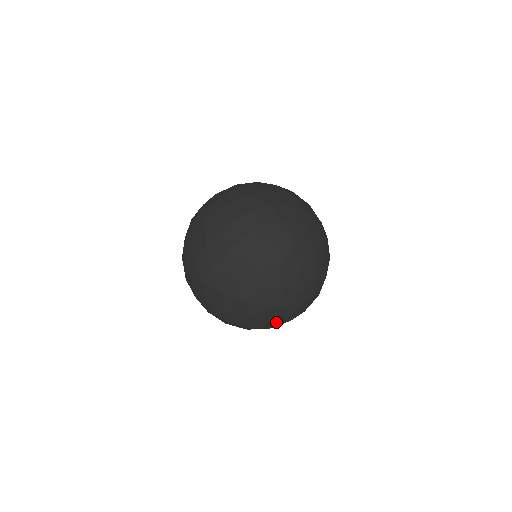
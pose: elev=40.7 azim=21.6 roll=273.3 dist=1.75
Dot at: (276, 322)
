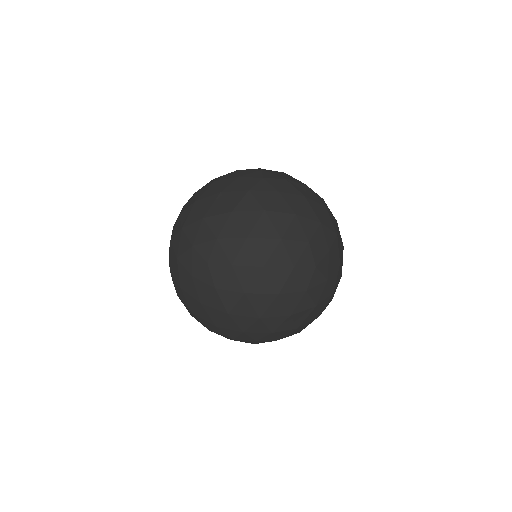
Dot at: (193, 289)
